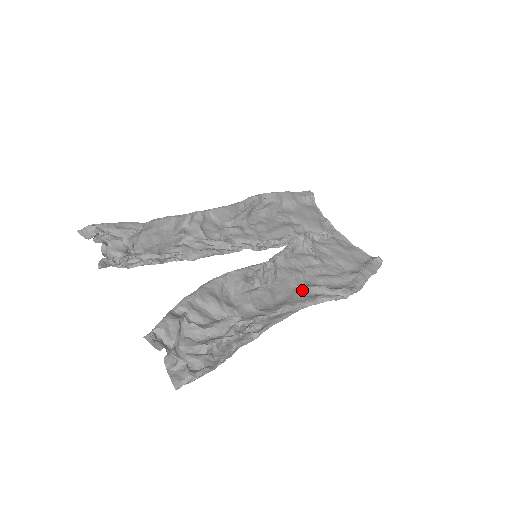
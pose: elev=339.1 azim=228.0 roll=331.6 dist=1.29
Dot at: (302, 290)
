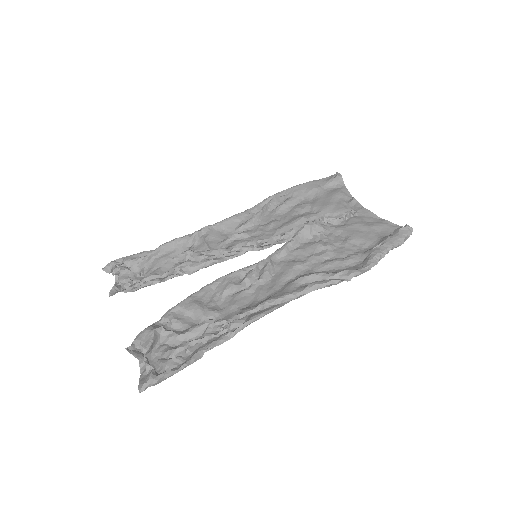
Dot at: (295, 281)
